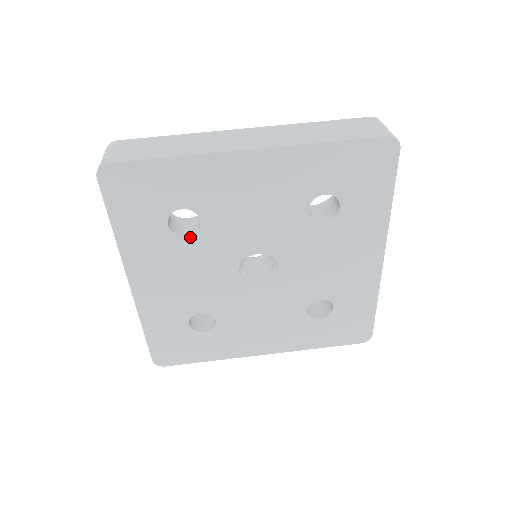
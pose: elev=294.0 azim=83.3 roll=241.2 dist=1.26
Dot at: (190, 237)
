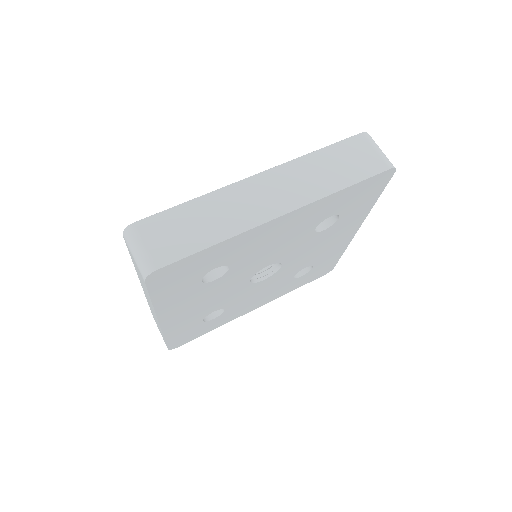
Dot at: (218, 279)
